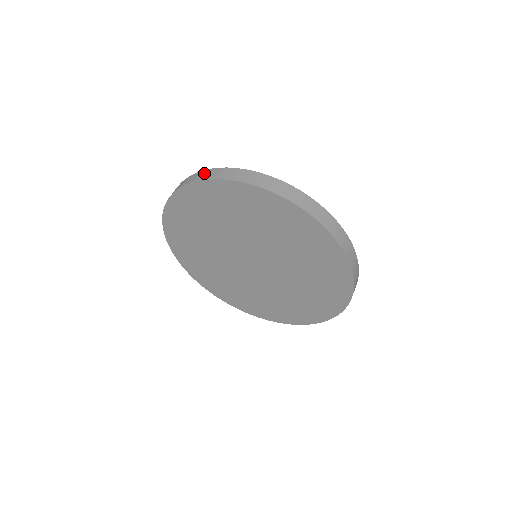
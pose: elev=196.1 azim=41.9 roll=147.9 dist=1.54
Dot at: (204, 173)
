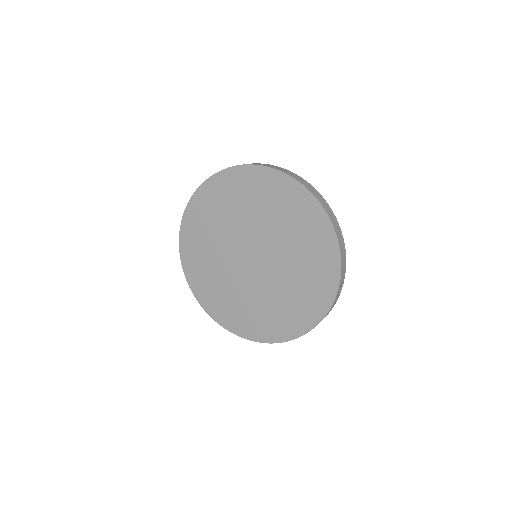
Dot at: occluded
